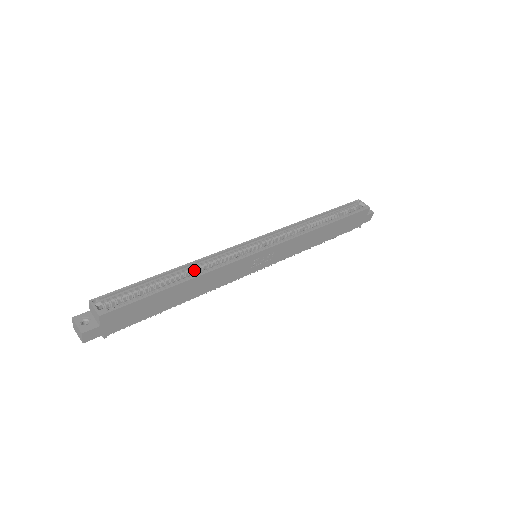
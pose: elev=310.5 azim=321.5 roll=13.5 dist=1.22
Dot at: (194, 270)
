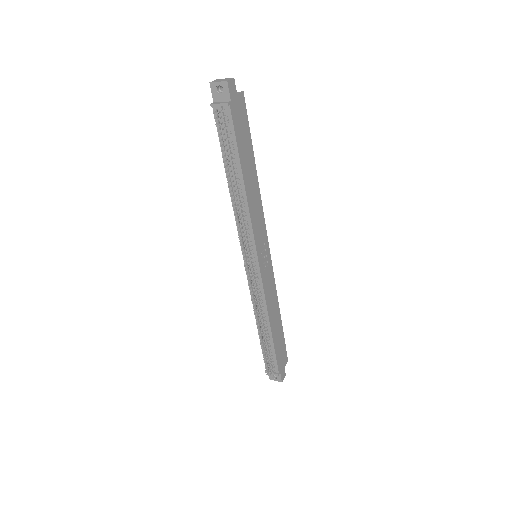
Dot at: occluded
